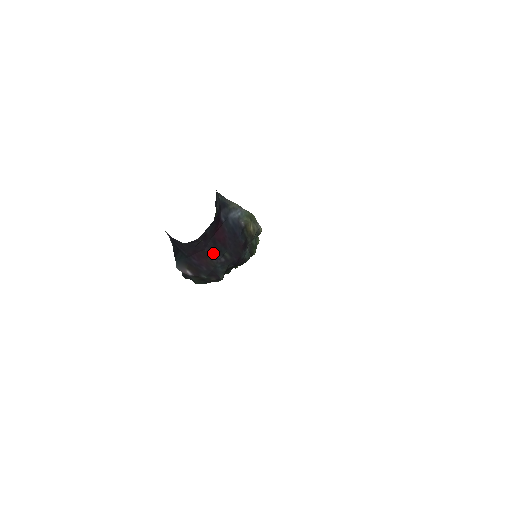
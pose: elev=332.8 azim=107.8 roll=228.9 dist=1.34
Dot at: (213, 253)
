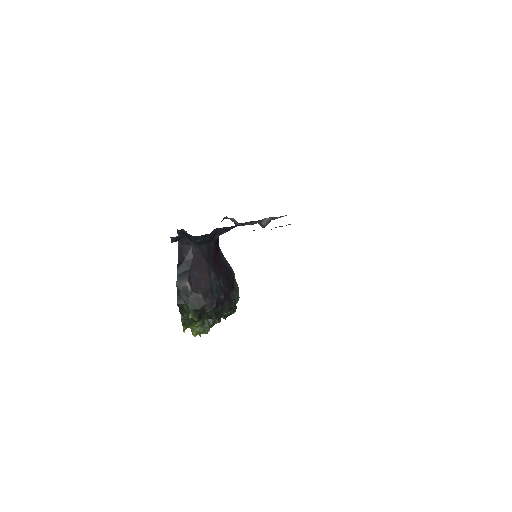
Dot at: (212, 271)
